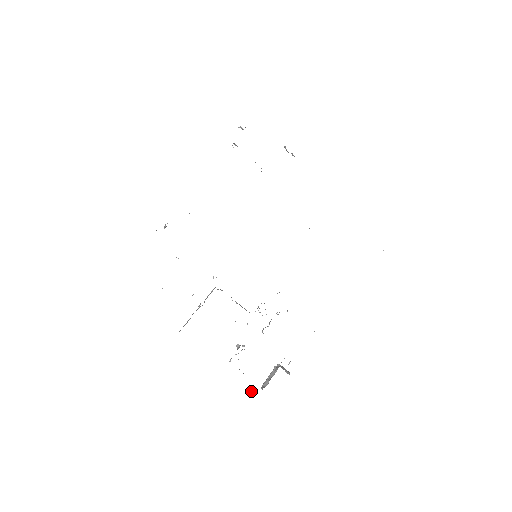
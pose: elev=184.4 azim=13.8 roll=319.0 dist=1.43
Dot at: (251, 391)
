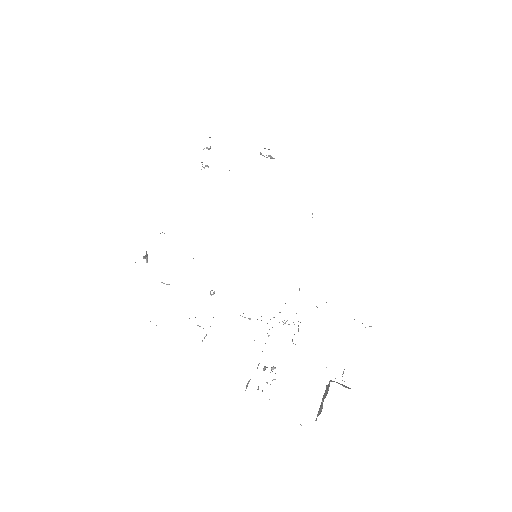
Dot at: occluded
